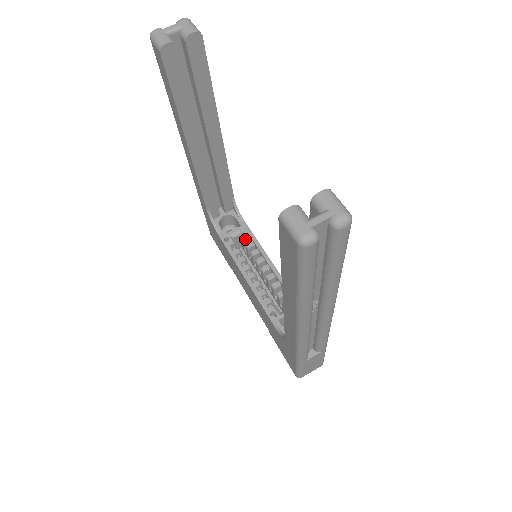
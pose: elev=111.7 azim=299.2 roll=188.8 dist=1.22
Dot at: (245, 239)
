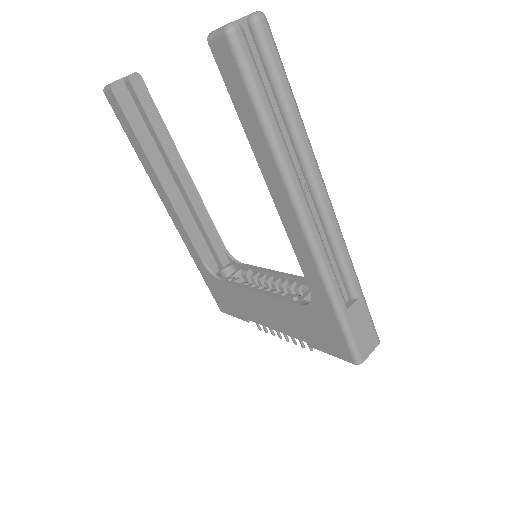
Dot at: (248, 274)
